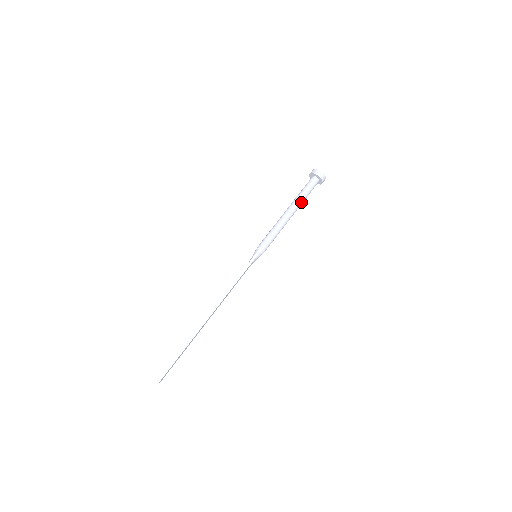
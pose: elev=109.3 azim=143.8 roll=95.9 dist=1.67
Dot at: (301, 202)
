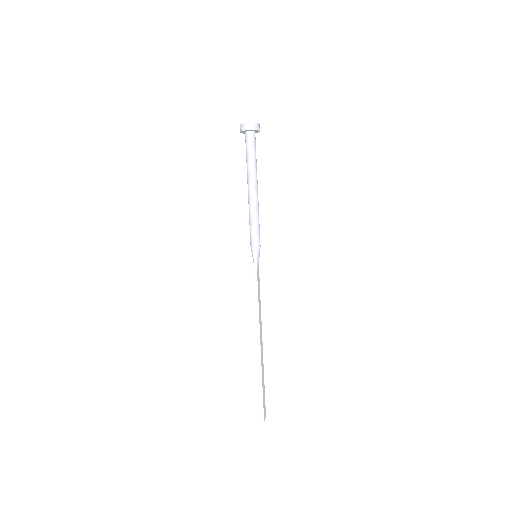
Dot at: (254, 170)
